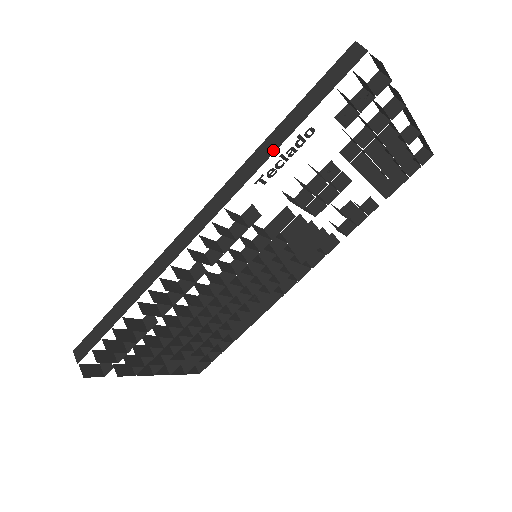
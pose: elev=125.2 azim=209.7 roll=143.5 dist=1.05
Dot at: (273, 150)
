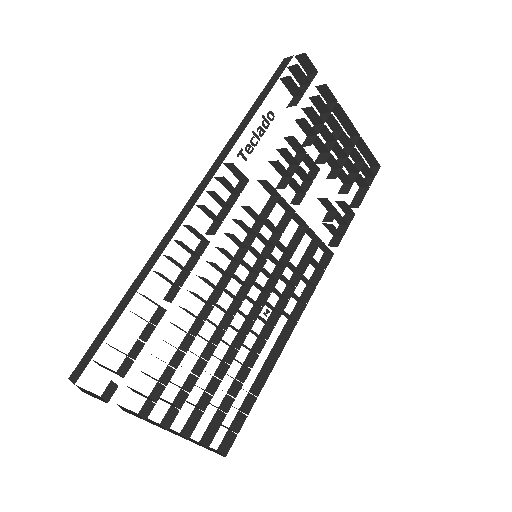
Dot at: (245, 126)
